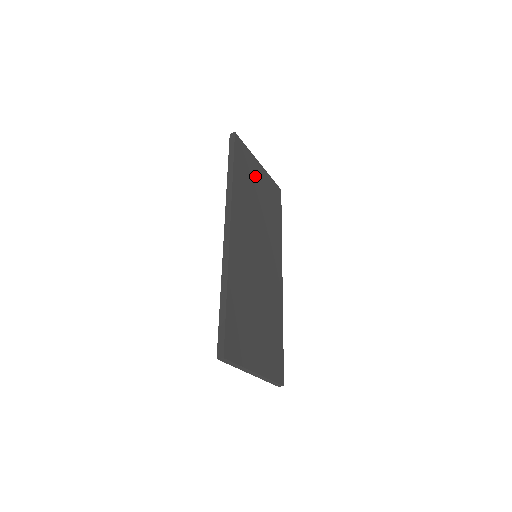
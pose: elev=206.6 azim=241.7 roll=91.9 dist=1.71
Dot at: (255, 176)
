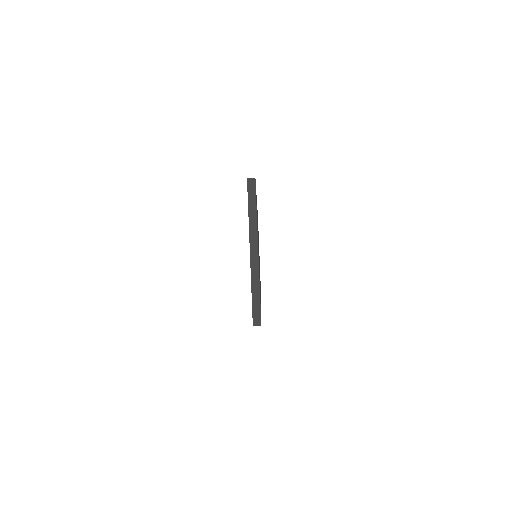
Dot at: occluded
